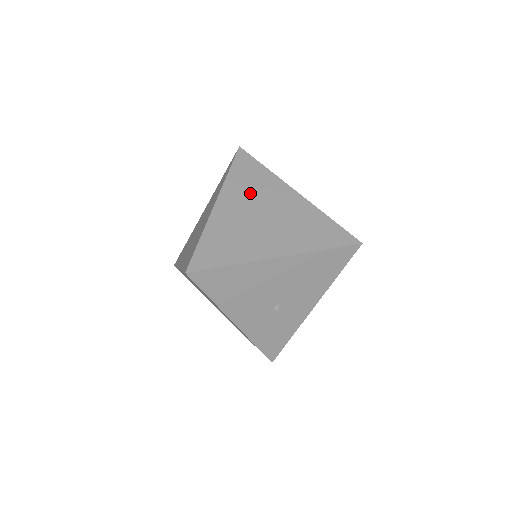
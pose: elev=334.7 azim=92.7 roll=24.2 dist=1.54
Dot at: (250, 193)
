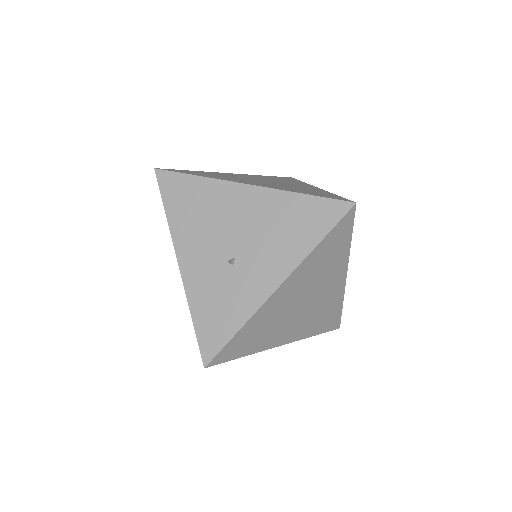
Dot at: (270, 179)
